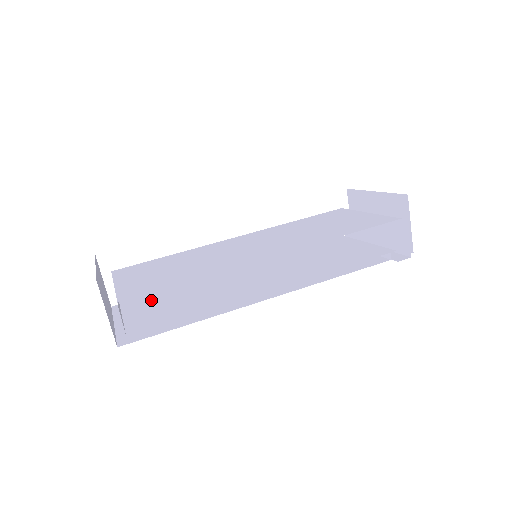
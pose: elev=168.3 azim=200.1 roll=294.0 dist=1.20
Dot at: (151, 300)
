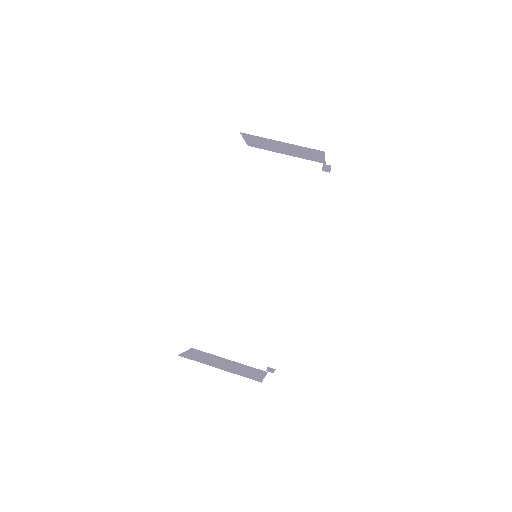
Dot at: occluded
